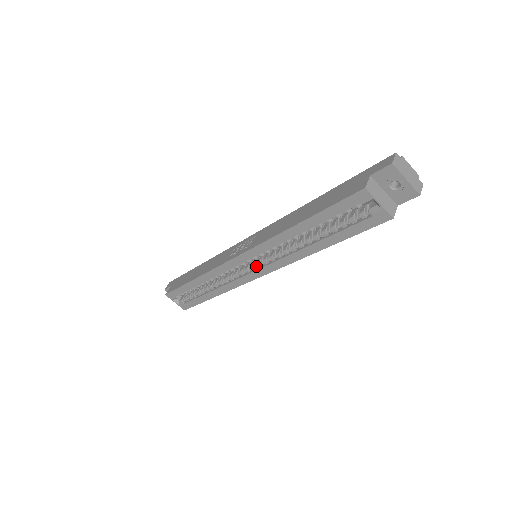
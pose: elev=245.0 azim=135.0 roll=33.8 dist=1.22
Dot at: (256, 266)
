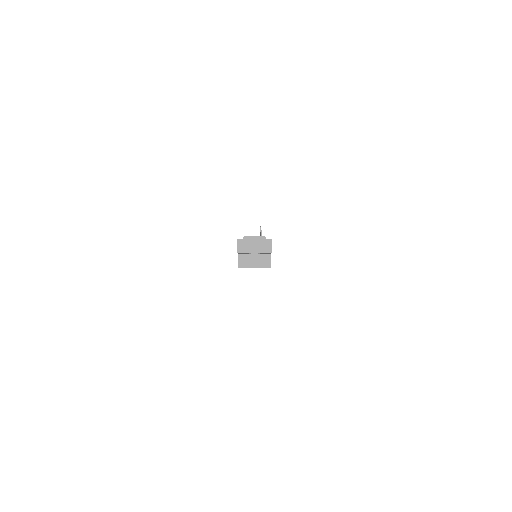
Dot at: occluded
